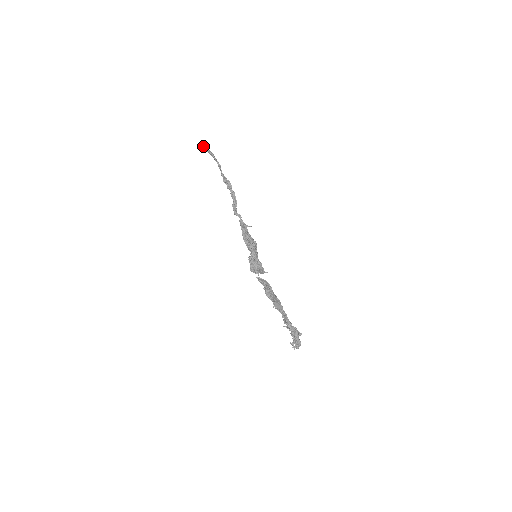
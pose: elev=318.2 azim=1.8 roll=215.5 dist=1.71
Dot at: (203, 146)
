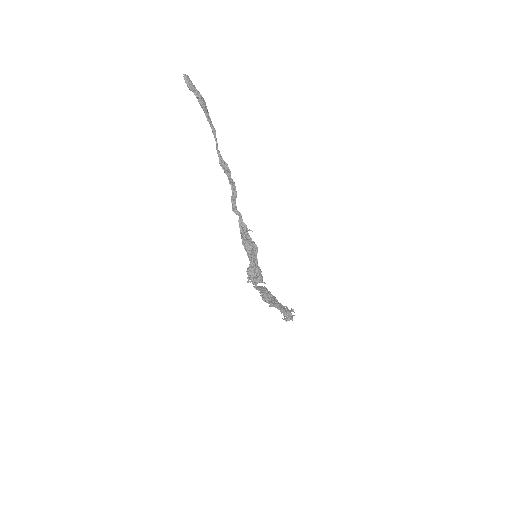
Dot at: (189, 85)
